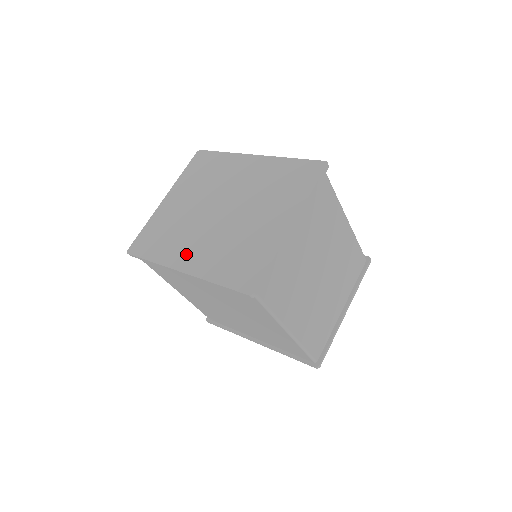
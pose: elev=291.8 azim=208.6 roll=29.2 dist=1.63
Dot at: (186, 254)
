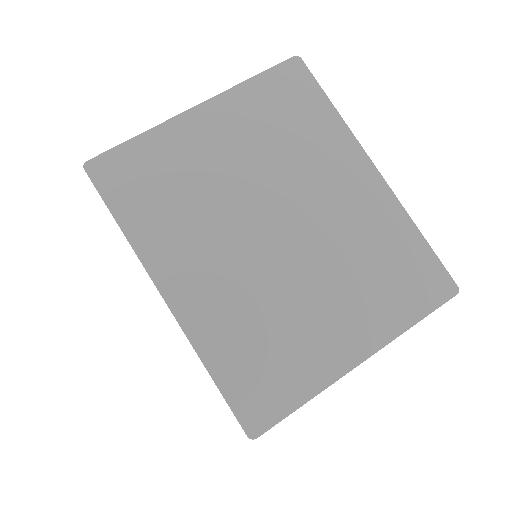
Dot at: (187, 270)
